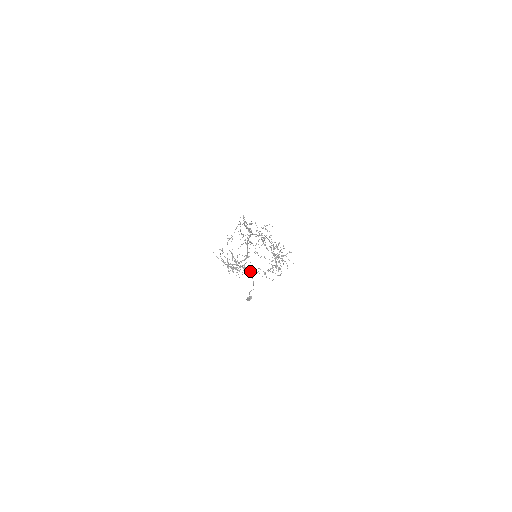
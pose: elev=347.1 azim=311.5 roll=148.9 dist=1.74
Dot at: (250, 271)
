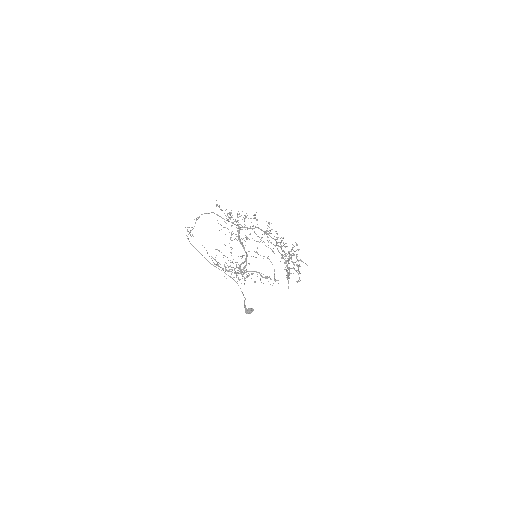
Dot at: occluded
